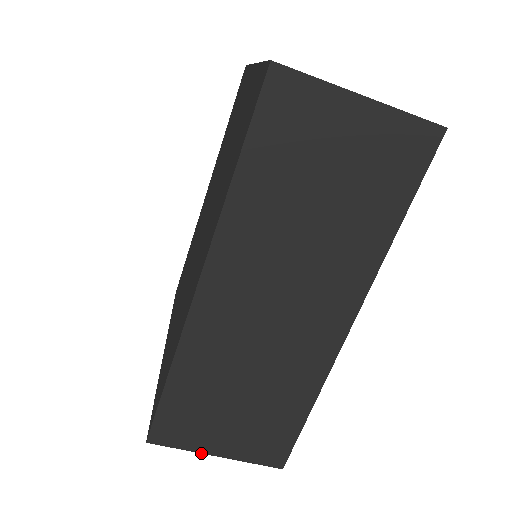
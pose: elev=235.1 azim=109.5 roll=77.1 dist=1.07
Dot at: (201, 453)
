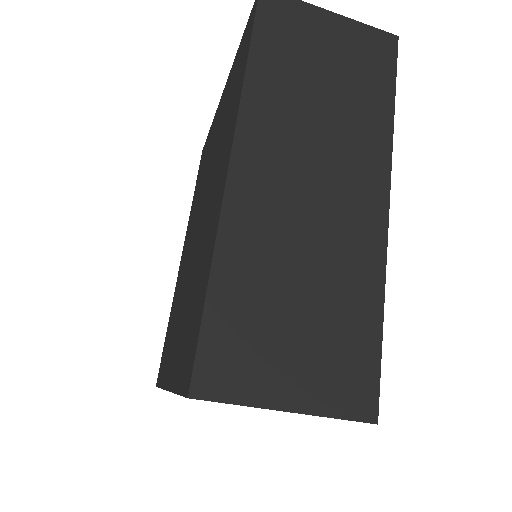
Dot at: occluded
